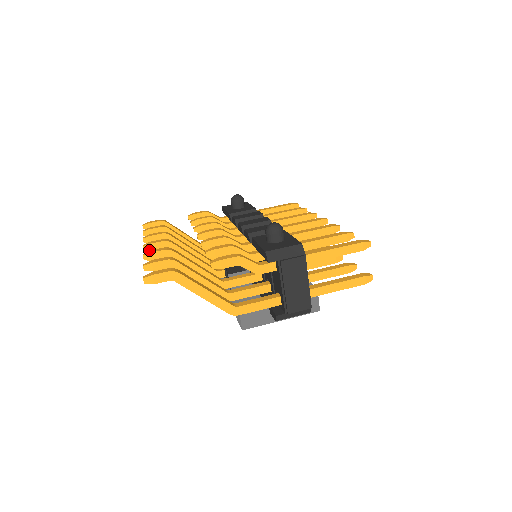
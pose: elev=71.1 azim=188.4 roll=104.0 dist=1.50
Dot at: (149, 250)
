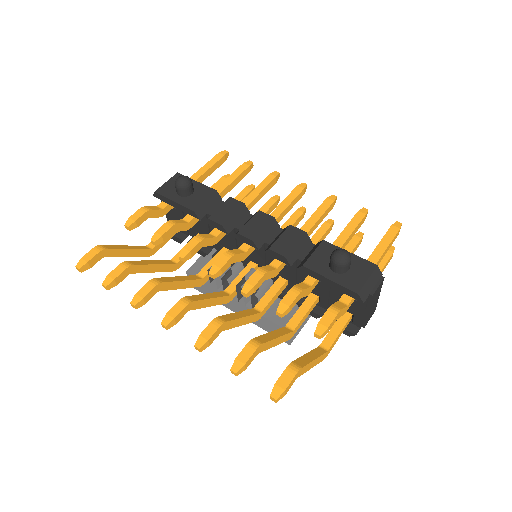
Dot at: (173, 325)
